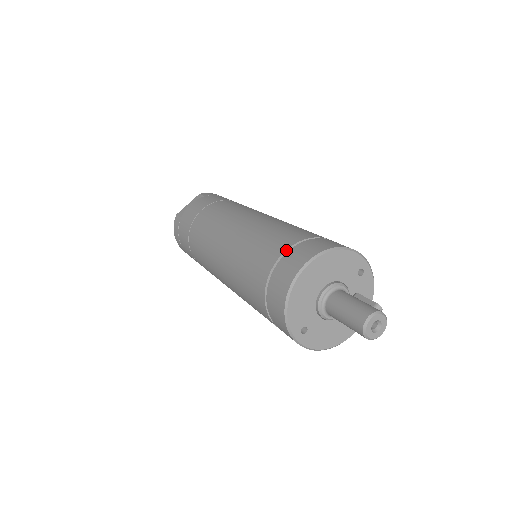
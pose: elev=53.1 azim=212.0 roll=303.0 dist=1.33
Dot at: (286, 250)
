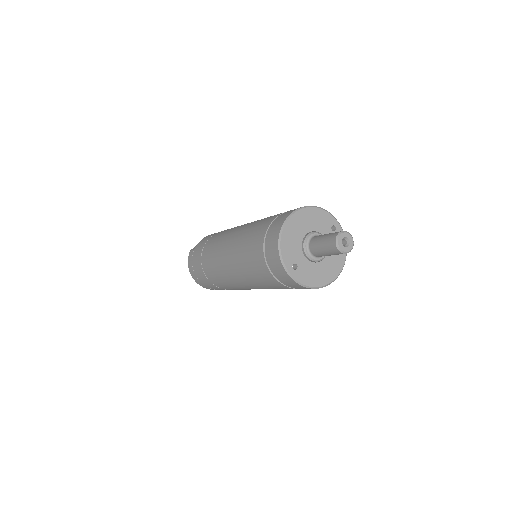
Dot at: (277, 217)
